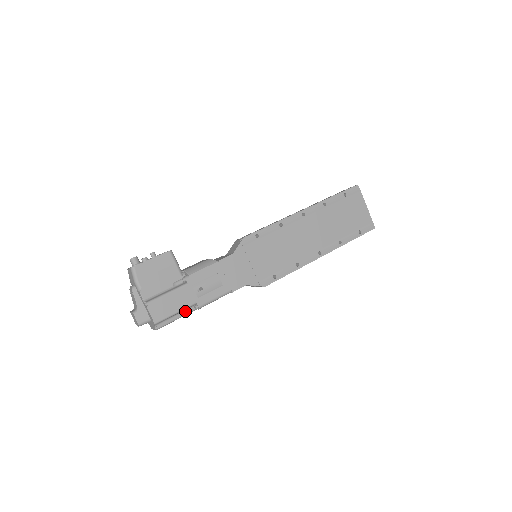
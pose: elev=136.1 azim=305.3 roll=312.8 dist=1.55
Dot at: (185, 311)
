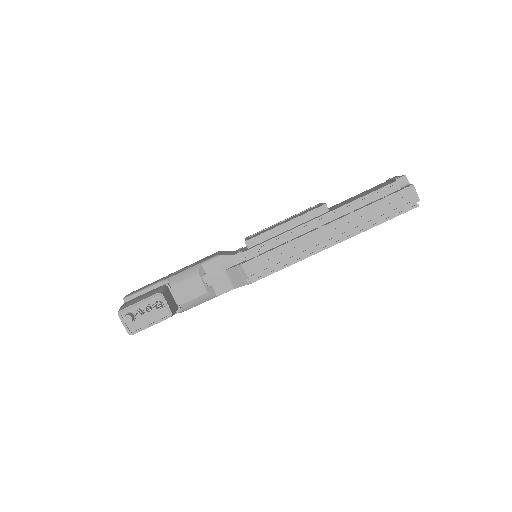
Dot at: occluded
